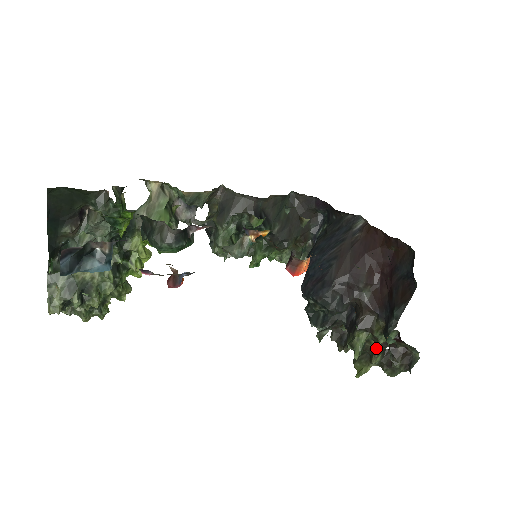
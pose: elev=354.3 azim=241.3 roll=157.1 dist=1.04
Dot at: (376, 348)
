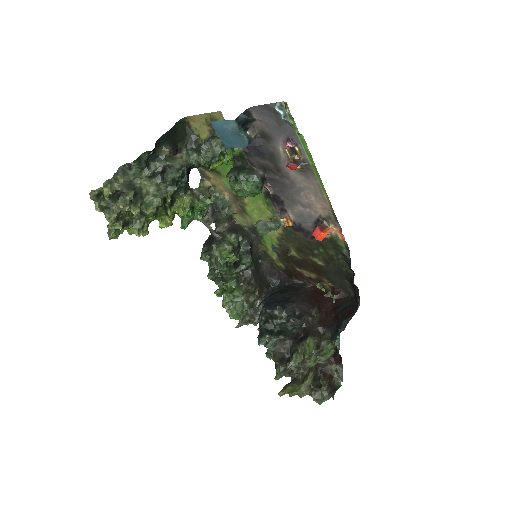
Dot at: (313, 367)
